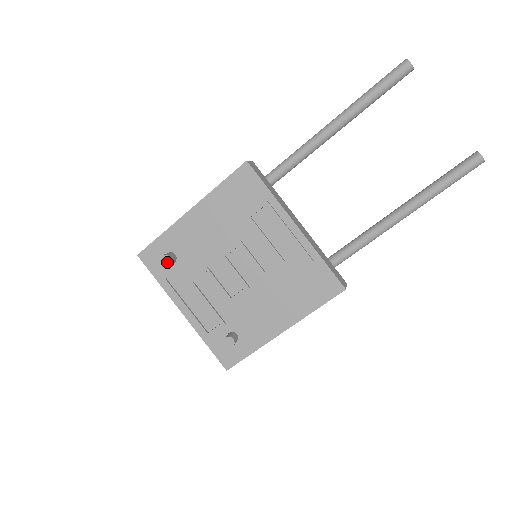
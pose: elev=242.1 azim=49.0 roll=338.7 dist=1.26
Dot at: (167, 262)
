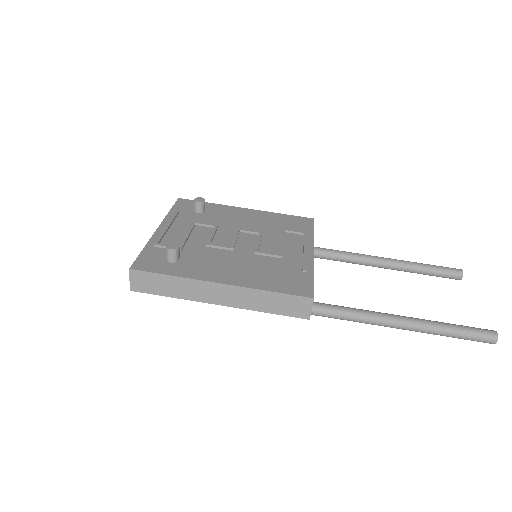
Dot at: (200, 200)
